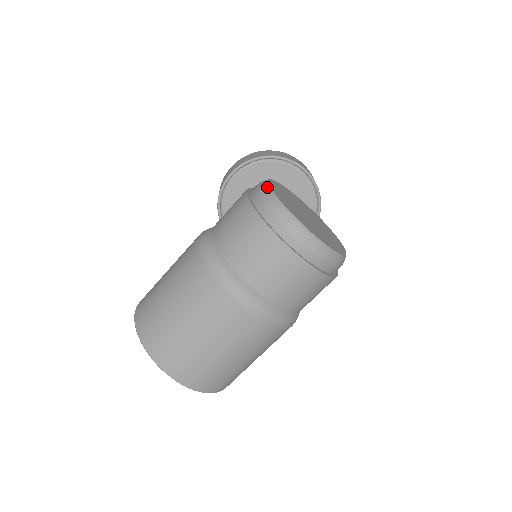
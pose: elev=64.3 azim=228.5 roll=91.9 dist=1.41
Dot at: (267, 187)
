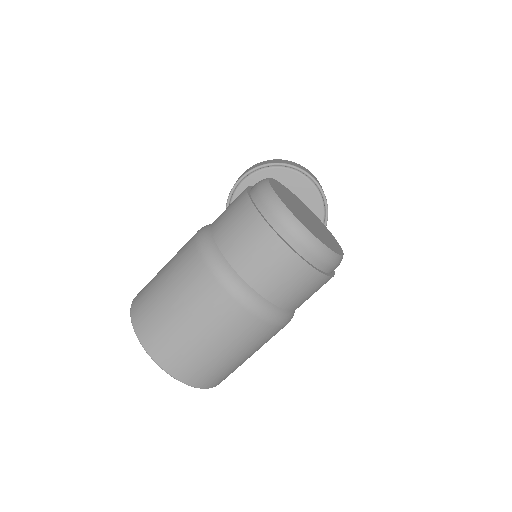
Dot at: (266, 183)
